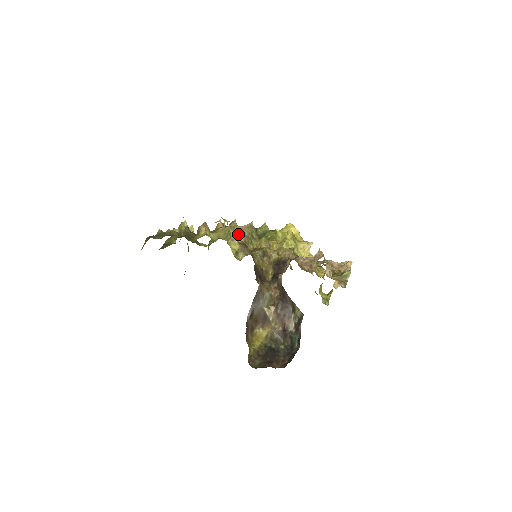
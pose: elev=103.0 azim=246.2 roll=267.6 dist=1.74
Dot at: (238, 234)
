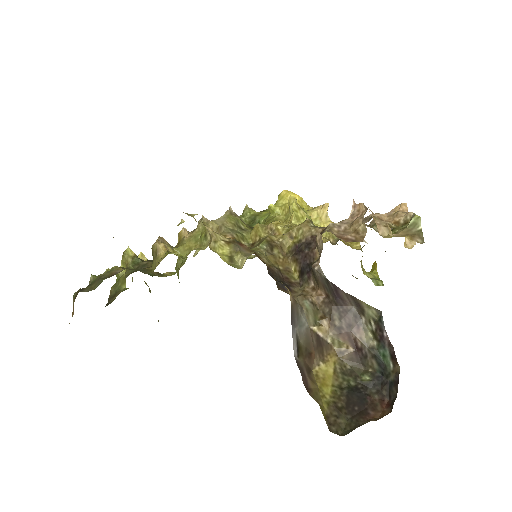
Dot at: (218, 232)
